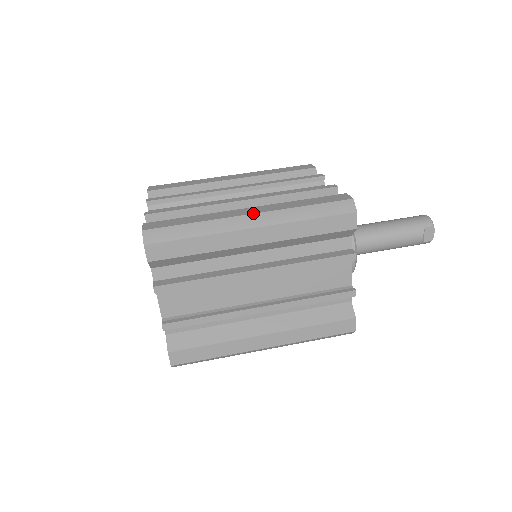
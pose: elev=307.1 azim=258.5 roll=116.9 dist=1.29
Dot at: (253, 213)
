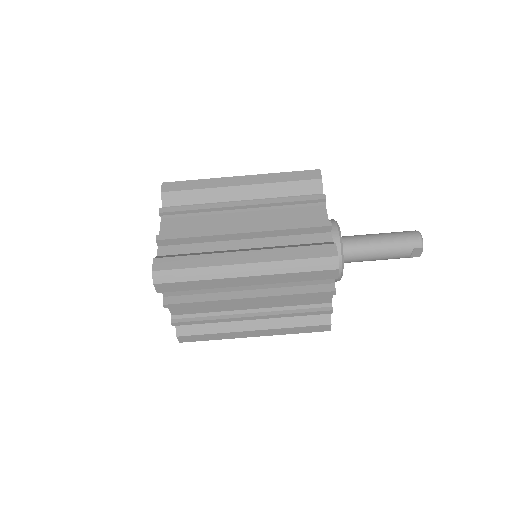
Dot at: (247, 263)
